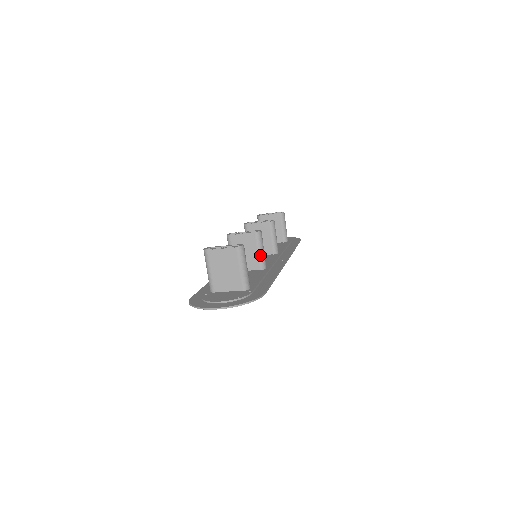
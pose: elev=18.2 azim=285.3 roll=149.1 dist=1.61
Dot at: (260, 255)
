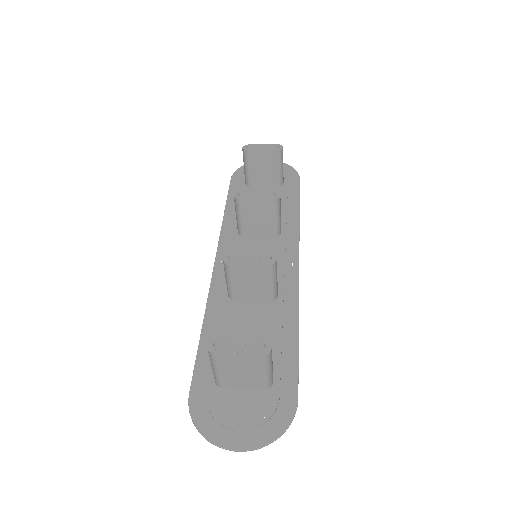
Dot at: (272, 287)
